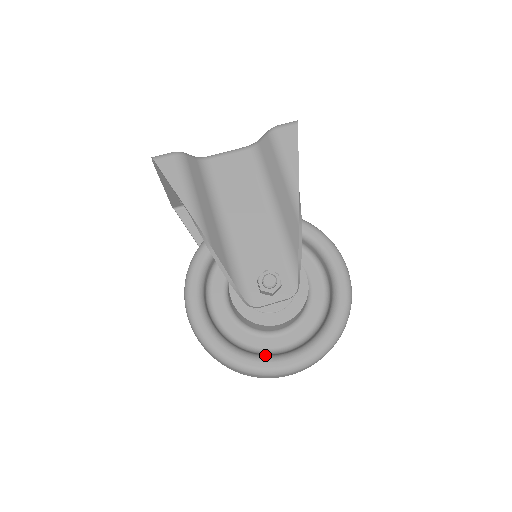
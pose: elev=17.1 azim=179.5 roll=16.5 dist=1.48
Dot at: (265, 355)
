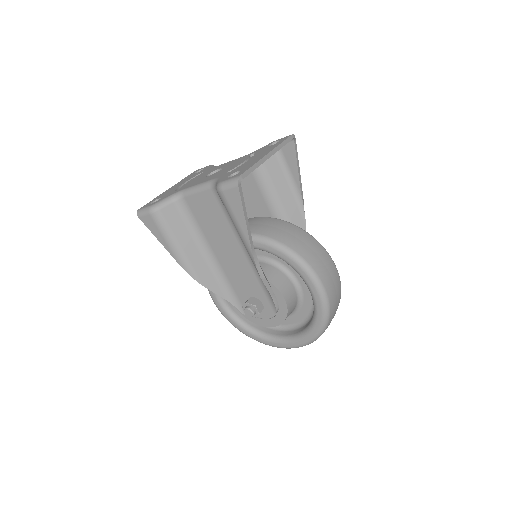
Dot at: (269, 335)
